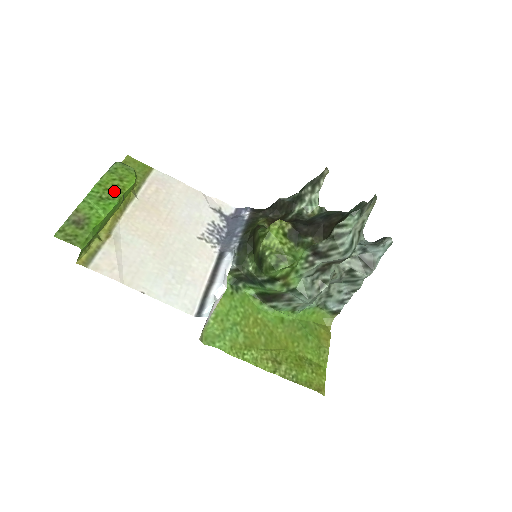
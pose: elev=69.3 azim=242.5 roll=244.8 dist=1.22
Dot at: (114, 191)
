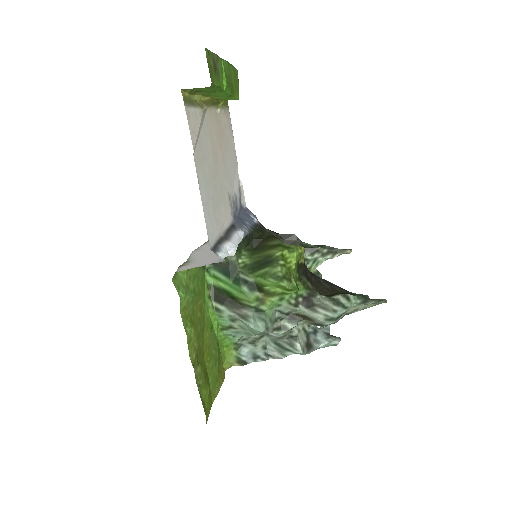
Dot at: (232, 84)
